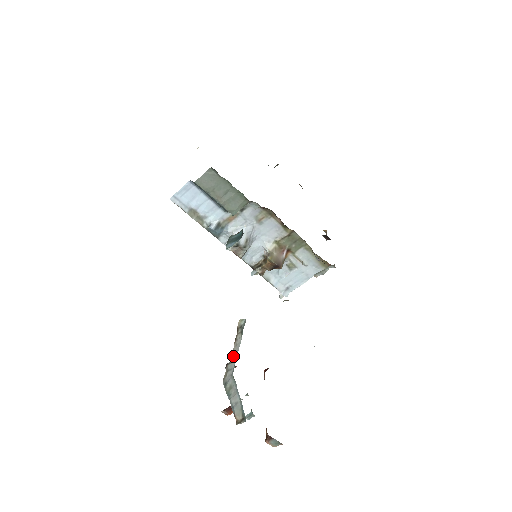
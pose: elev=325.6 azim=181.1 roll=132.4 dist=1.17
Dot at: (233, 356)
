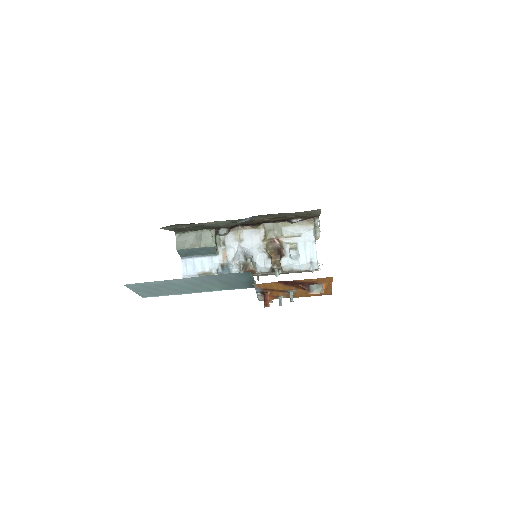
Dot at: occluded
